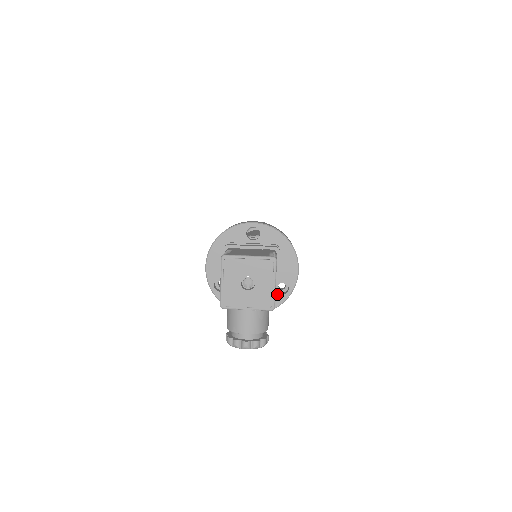
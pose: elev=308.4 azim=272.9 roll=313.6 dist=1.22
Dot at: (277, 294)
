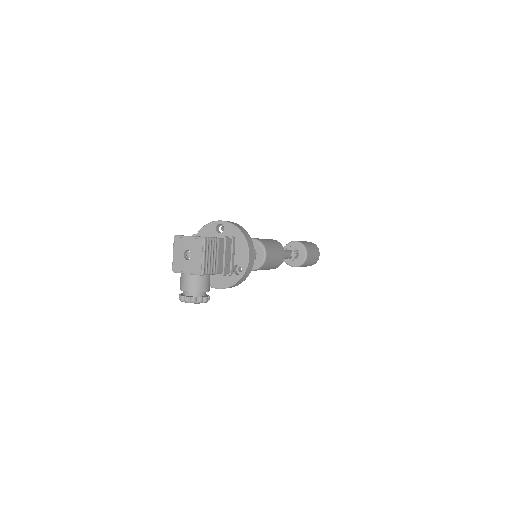
Dot at: (224, 270)
